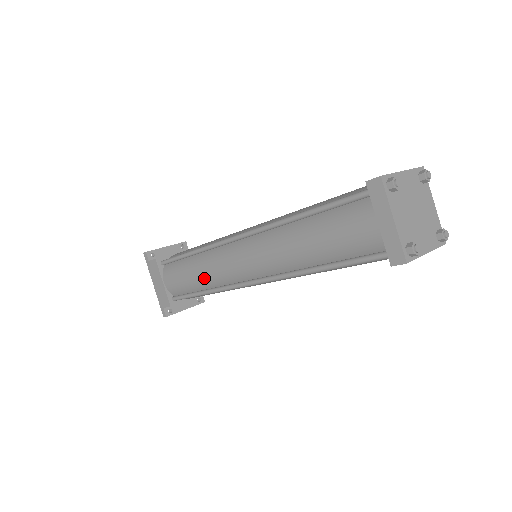
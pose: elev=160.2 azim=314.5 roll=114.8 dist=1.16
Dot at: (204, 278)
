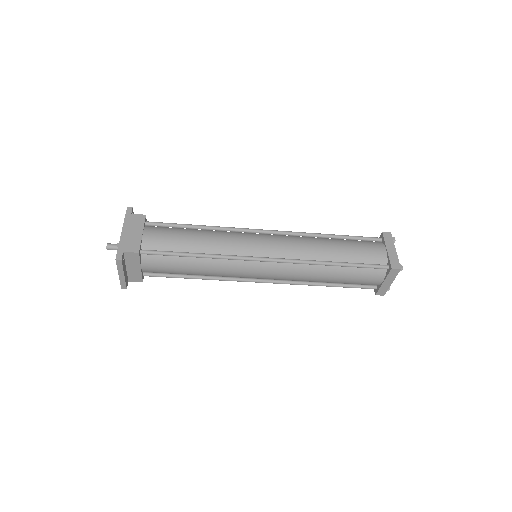
Dot at: (212, 243)
